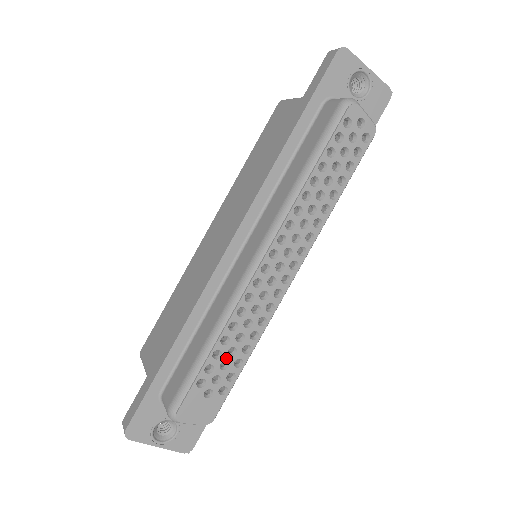
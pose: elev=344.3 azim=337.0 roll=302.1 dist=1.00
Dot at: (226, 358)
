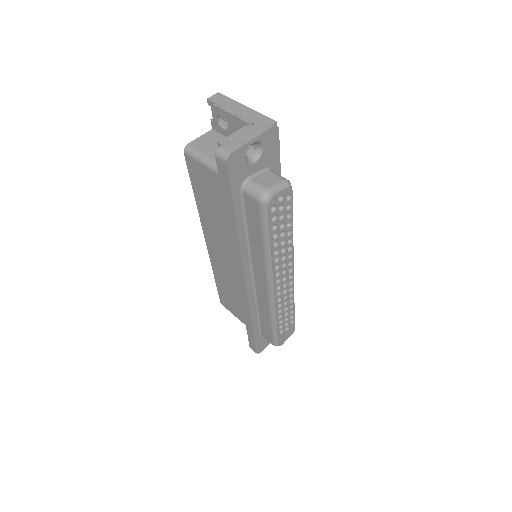
Dot at: (285, 318)
